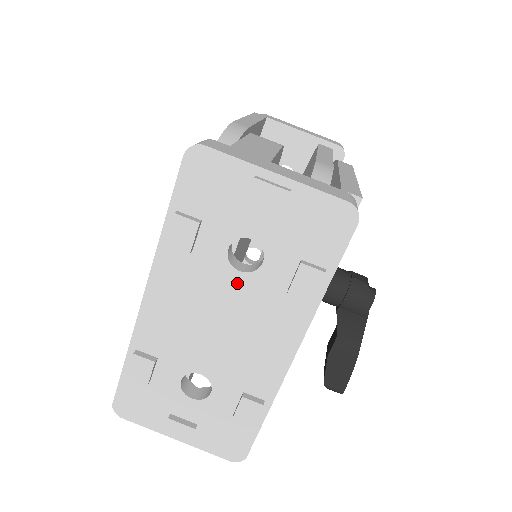
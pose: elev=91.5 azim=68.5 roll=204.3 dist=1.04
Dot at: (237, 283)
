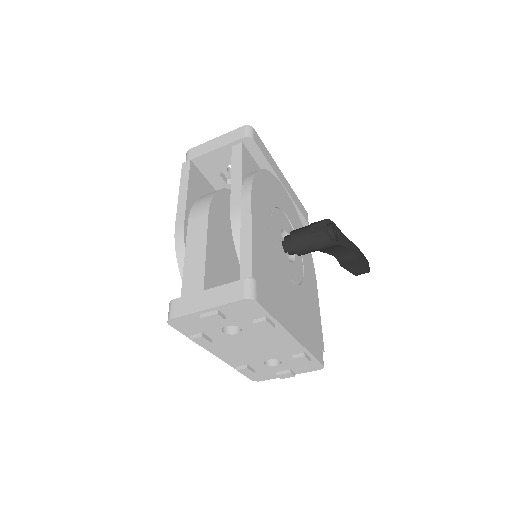
Dot at: (241, 337)
